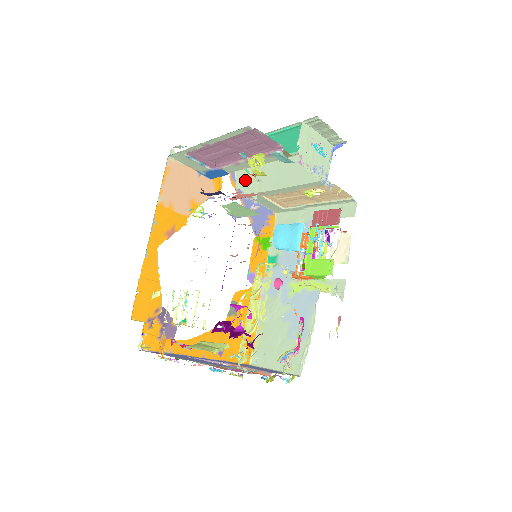
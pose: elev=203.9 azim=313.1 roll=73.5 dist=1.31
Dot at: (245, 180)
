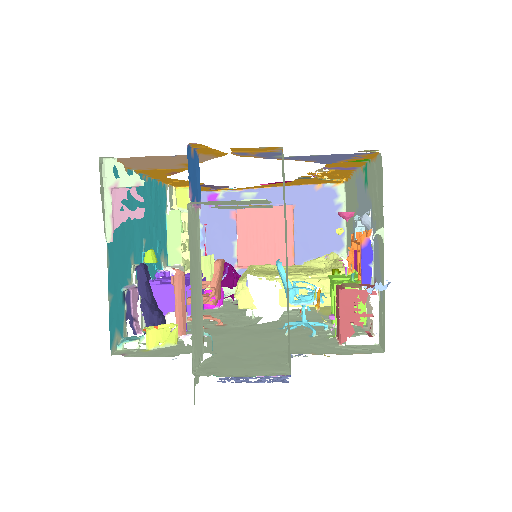
Dot at: (237, 206)
